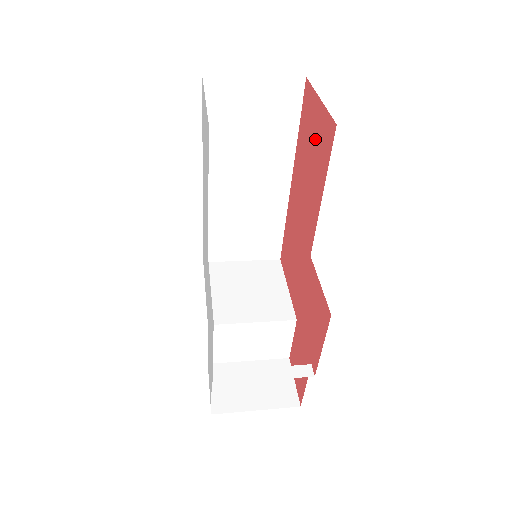
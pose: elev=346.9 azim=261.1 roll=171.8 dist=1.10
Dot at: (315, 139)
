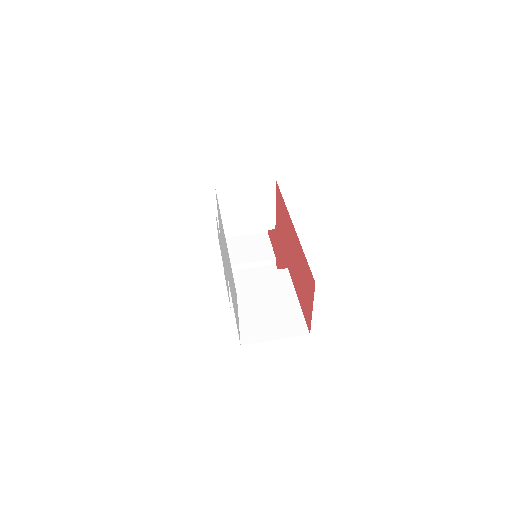
Dot at: (305, 294)
